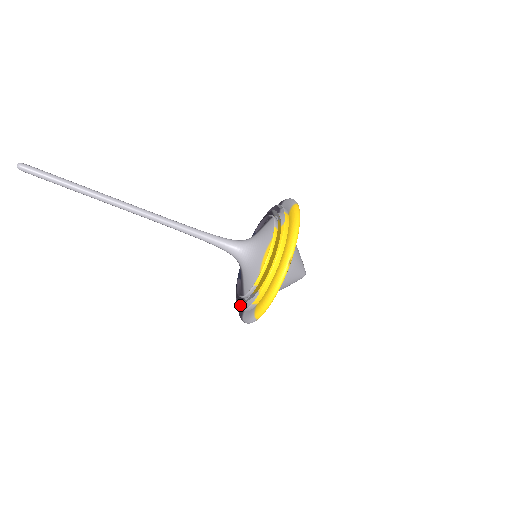
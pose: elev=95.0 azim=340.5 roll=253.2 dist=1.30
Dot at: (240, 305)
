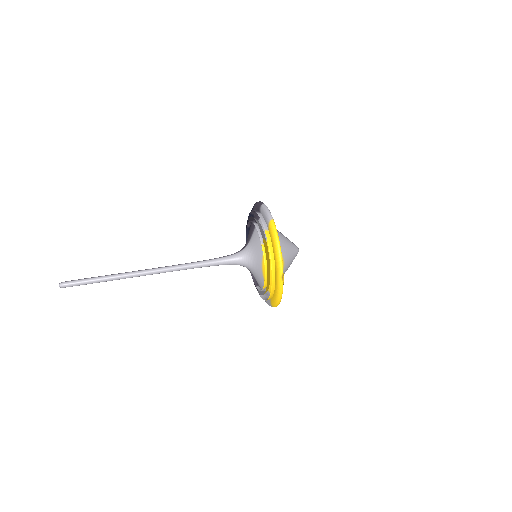
Dot at: occluded
